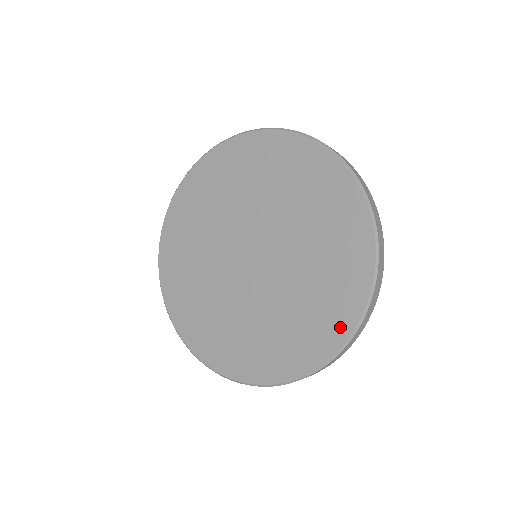
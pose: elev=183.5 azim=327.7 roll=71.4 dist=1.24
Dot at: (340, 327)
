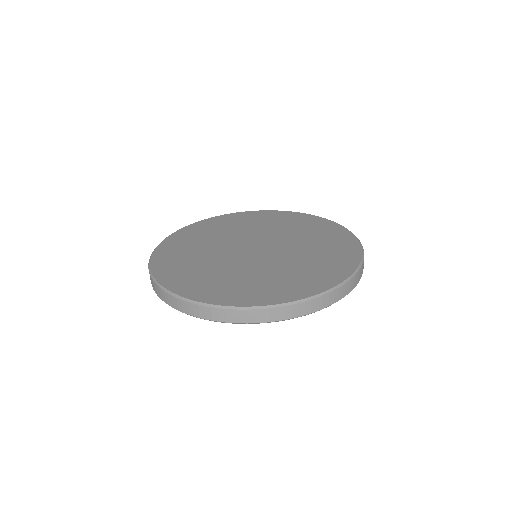
Dot at: (352, 256)
